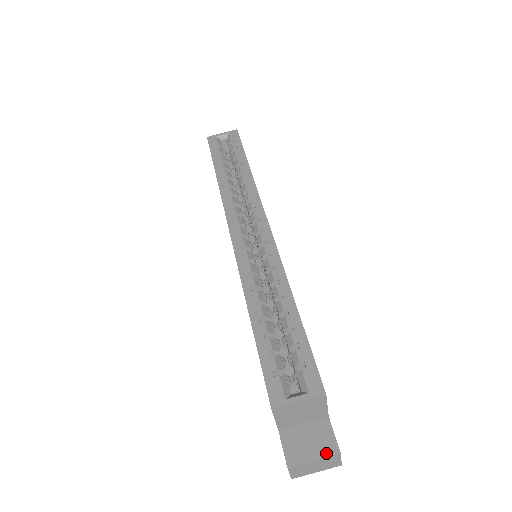
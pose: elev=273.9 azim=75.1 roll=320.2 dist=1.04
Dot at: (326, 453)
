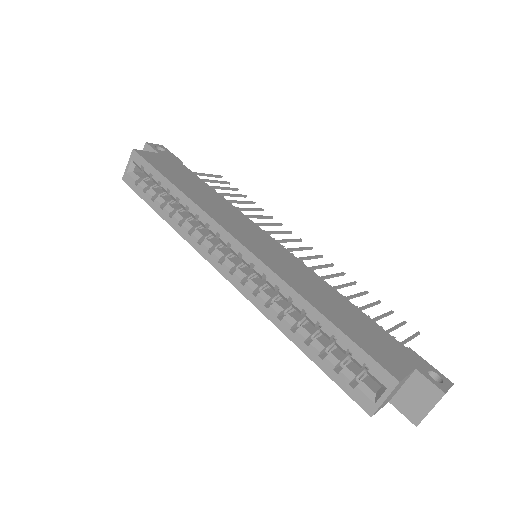
Dot at: (435, 400)
